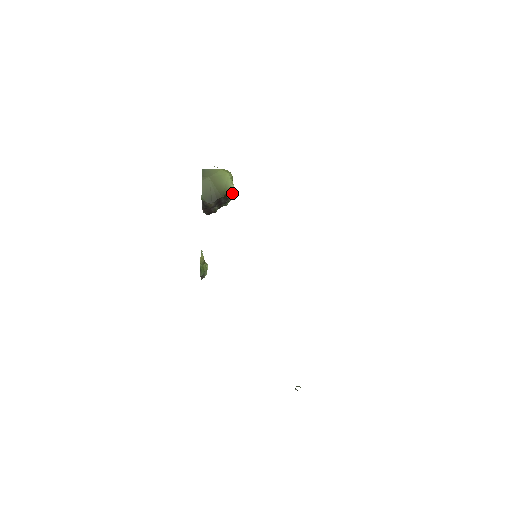
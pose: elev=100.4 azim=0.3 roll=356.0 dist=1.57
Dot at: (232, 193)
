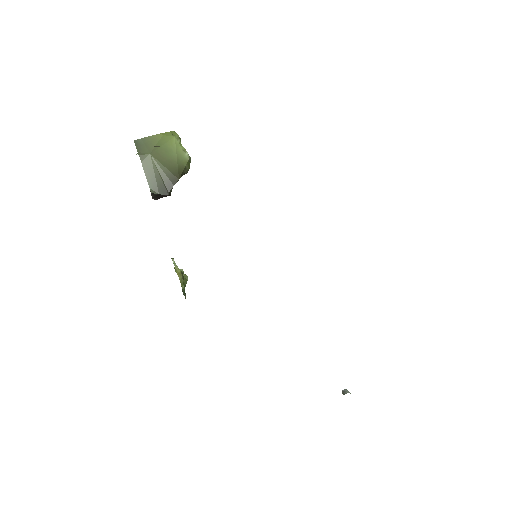
Dot at: (189, 165)
